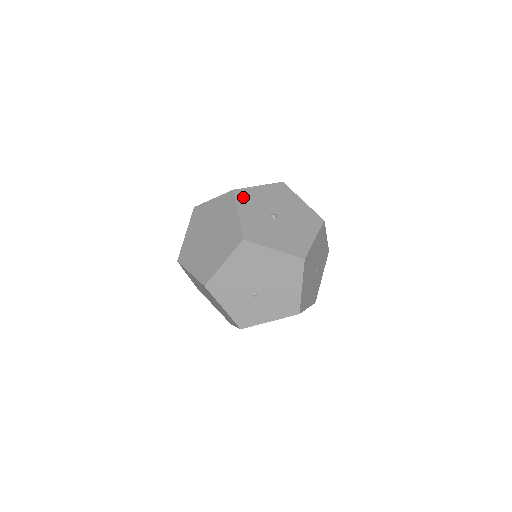
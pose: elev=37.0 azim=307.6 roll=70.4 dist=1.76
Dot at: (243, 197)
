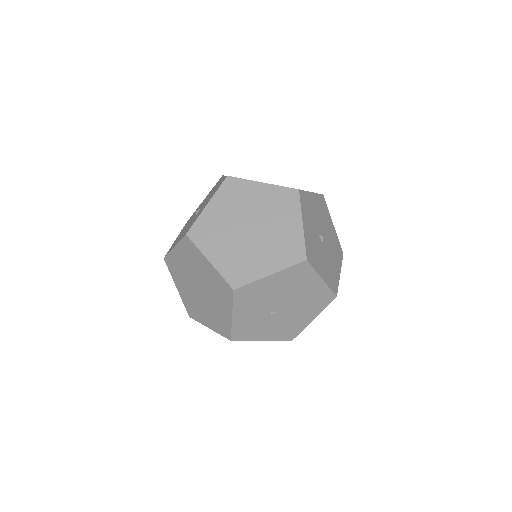
Dot at: (305, 203)
